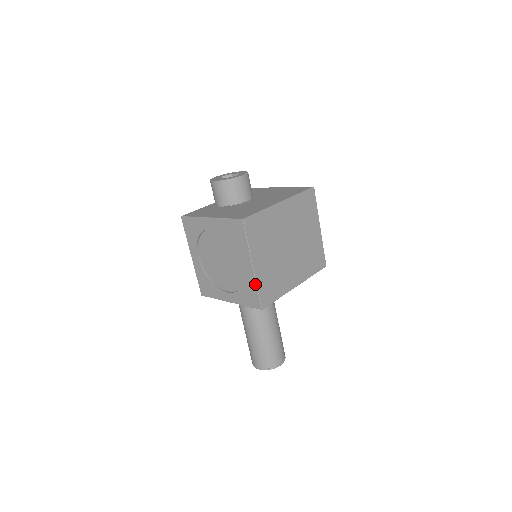
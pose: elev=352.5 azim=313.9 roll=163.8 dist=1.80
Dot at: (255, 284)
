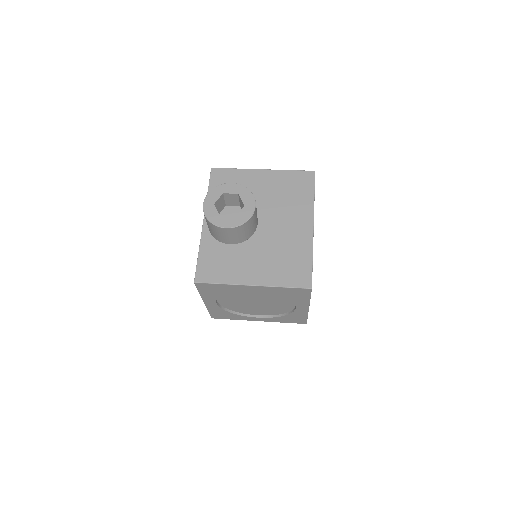
Dot at: (306, 315)
